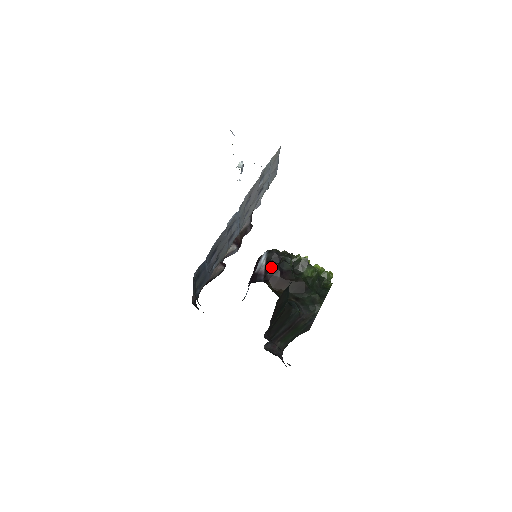
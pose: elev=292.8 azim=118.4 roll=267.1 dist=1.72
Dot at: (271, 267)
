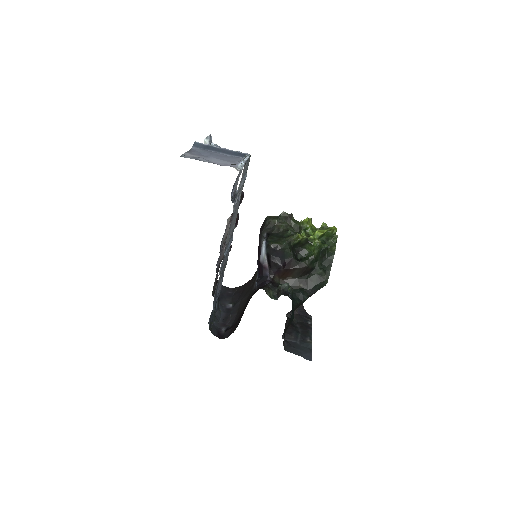
Dot at: (273, 263)
